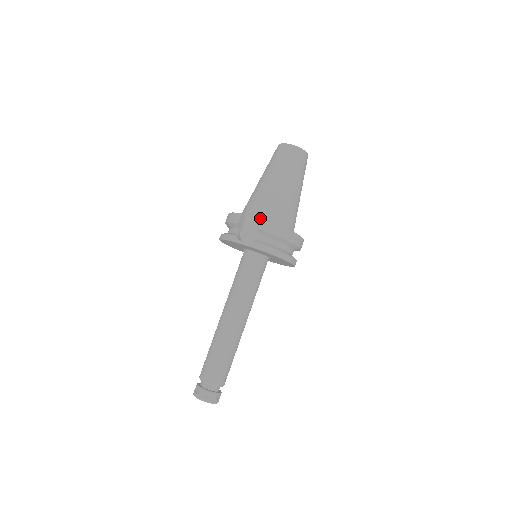
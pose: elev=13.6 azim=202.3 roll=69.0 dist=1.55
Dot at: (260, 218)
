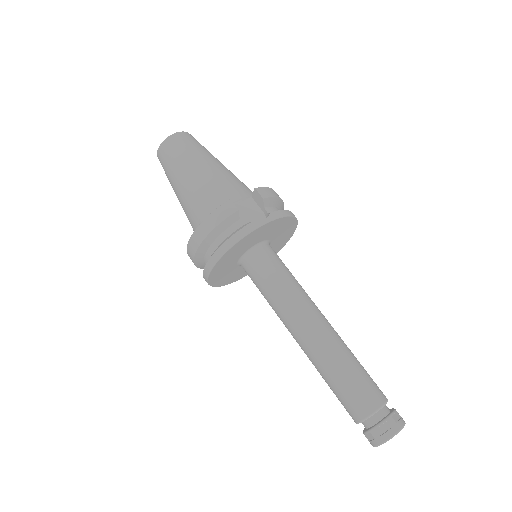
Dot at: (242, 198)
